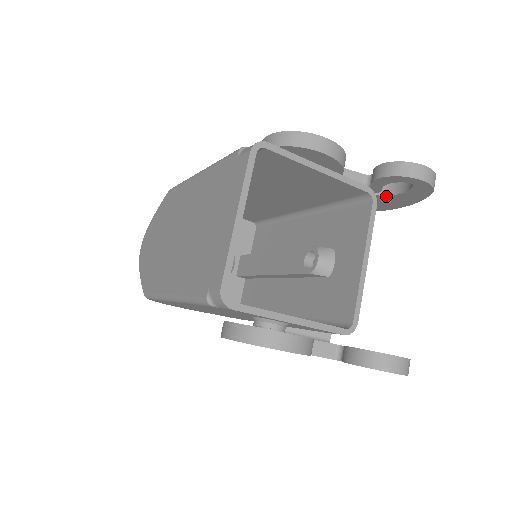
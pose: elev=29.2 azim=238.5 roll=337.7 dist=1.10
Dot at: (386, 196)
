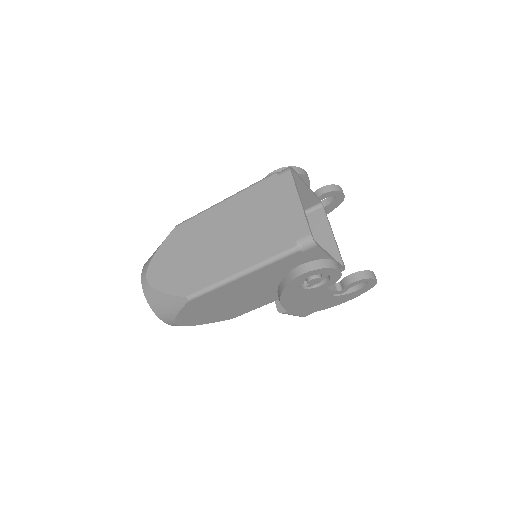
Dot at: occluded
